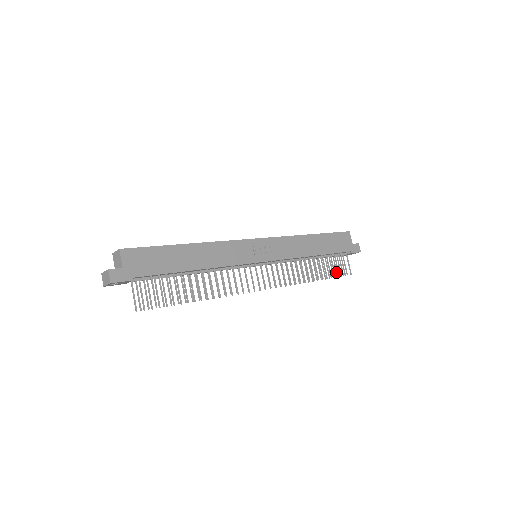
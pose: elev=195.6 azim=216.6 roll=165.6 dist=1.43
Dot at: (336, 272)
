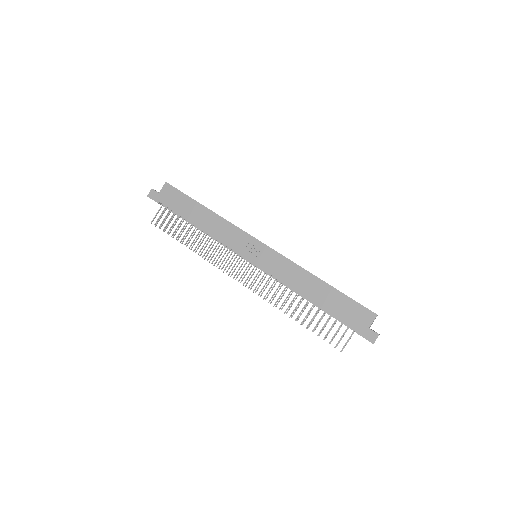
Dot at: (333, 338)
